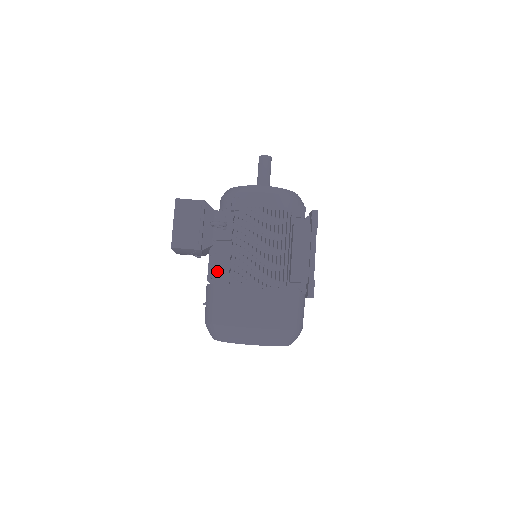
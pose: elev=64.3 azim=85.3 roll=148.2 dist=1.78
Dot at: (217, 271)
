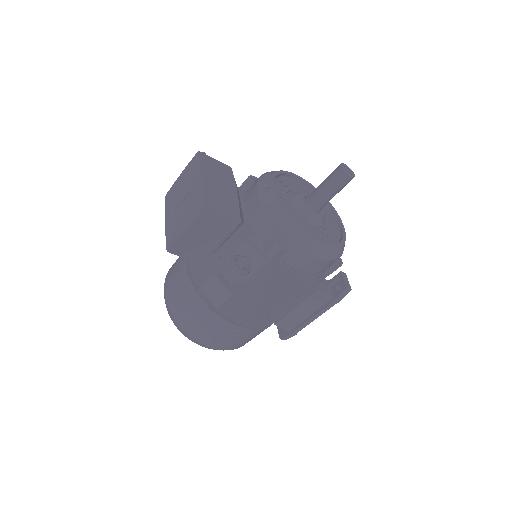
Dot at: (208, 288)
